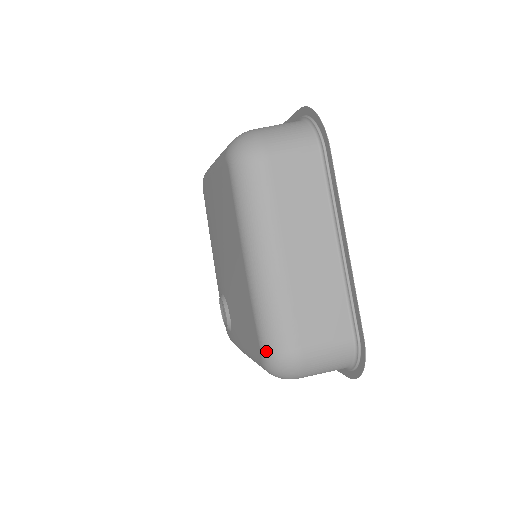
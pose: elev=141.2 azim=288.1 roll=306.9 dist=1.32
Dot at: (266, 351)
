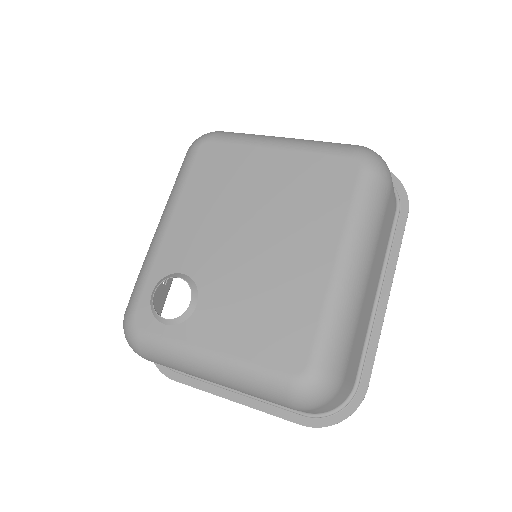
Dot at: (321, 366)
